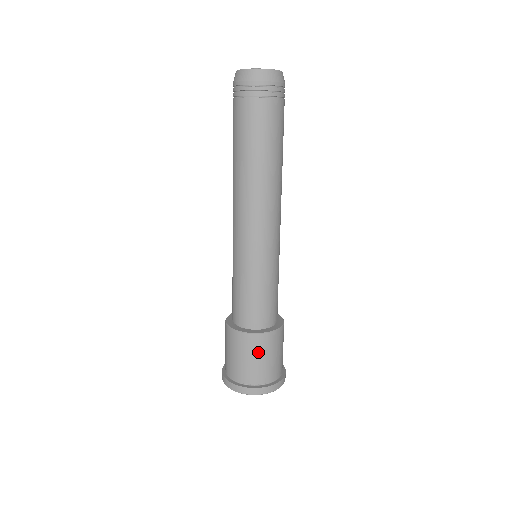
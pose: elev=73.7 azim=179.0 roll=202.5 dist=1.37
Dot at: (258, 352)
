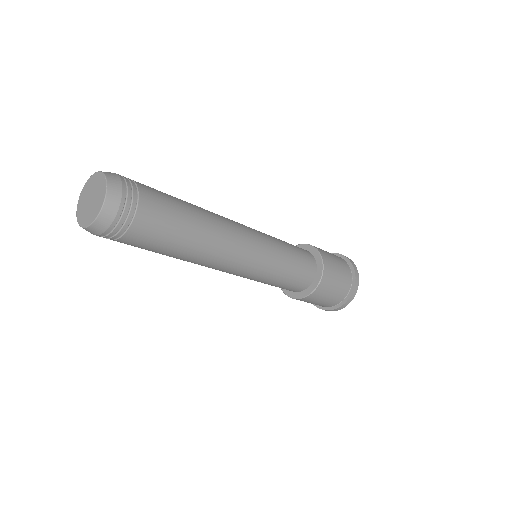
Dot at: (325, 294)
